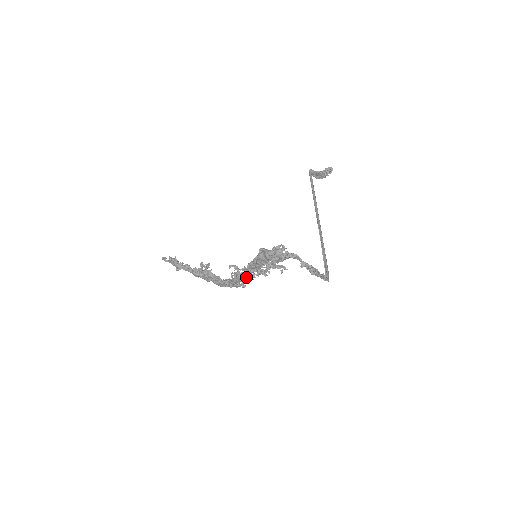
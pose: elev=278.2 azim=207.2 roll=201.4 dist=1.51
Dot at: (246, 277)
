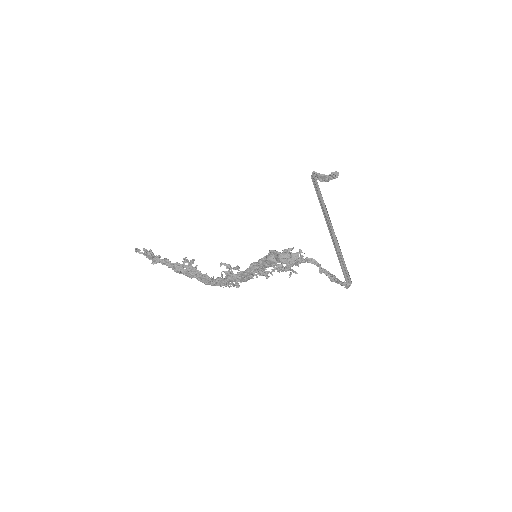
Dot at: (245, 277)
